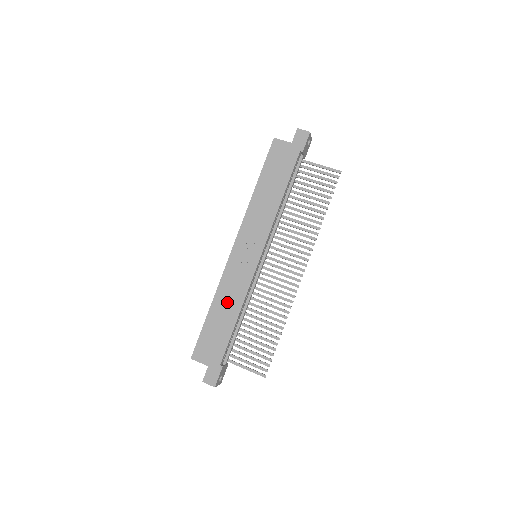
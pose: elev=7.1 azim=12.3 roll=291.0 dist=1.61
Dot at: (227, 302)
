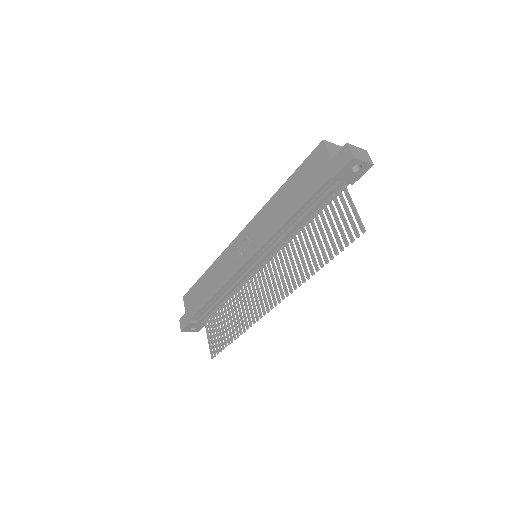
Dot at: (214, 277)
